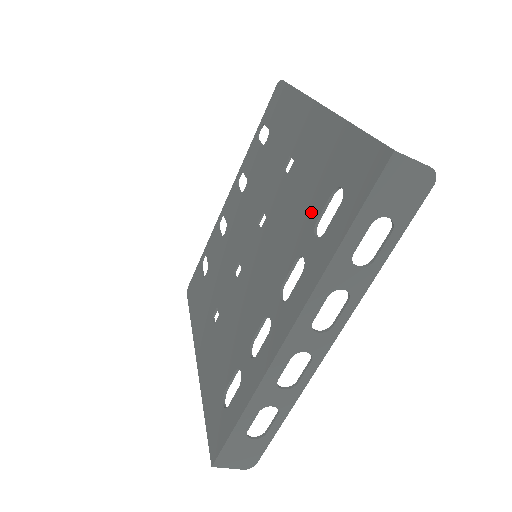
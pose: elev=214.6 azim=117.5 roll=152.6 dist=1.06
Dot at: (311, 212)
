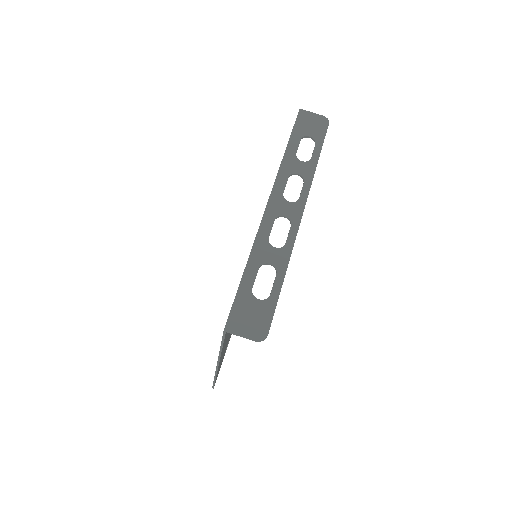
Dot at: occluded
